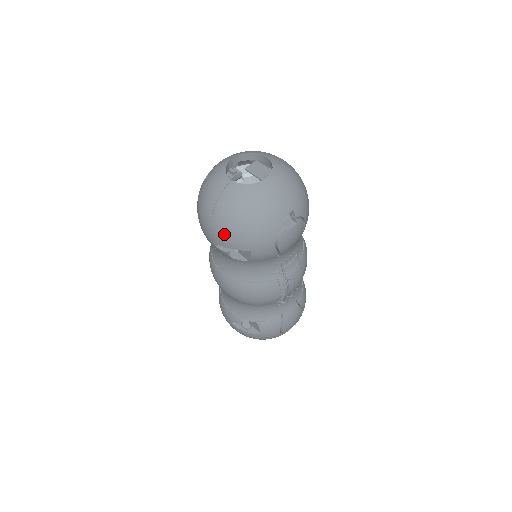
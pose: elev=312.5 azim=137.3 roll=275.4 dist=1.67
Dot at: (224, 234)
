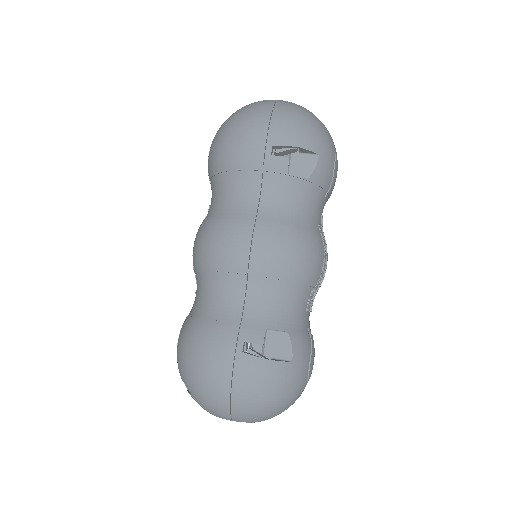
Dot at: (292, 127)
